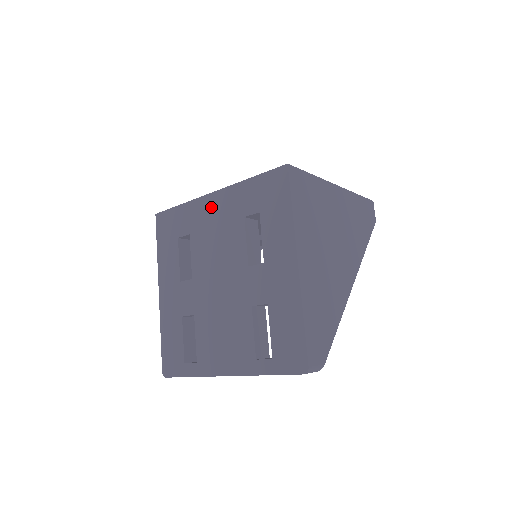
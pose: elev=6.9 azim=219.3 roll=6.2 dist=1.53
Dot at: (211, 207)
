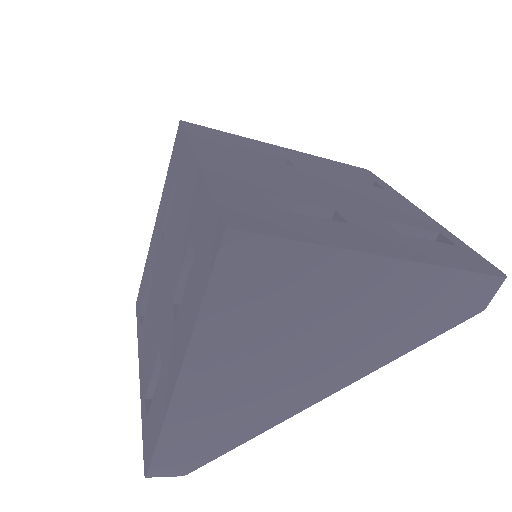
Dot at: (189, 179)
